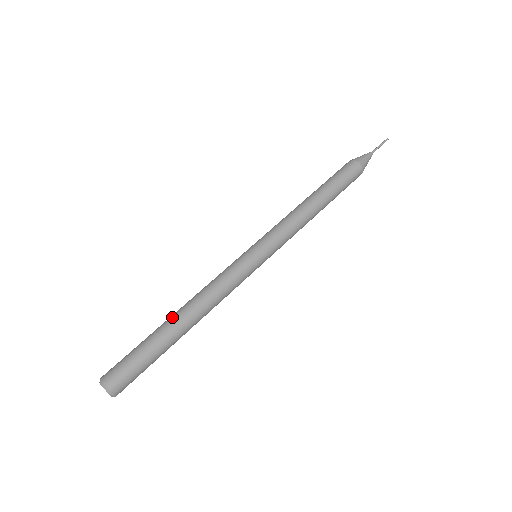
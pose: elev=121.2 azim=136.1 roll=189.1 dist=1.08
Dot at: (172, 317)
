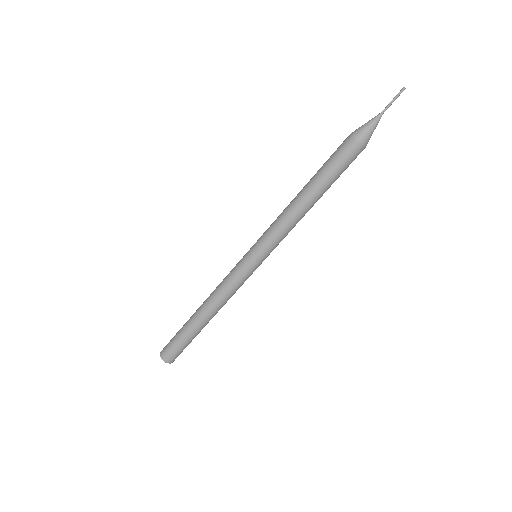
Dot at: (201, 321)
